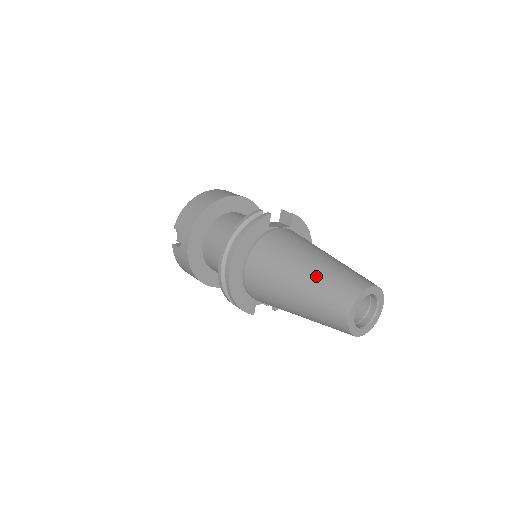
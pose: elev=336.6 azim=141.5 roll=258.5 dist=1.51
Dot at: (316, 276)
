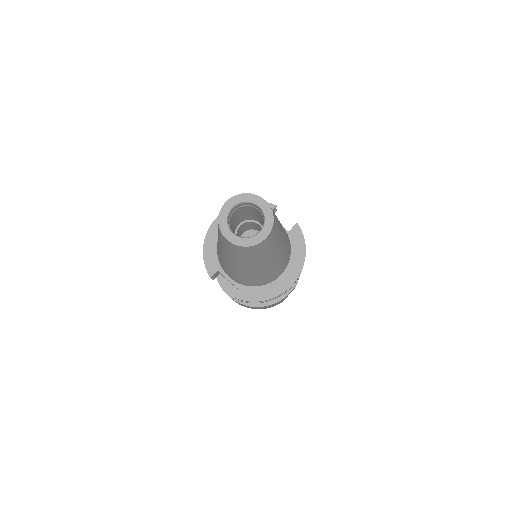
Dot at: occluded
